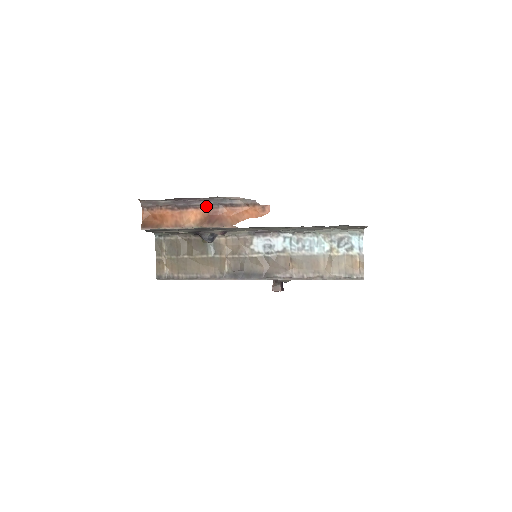
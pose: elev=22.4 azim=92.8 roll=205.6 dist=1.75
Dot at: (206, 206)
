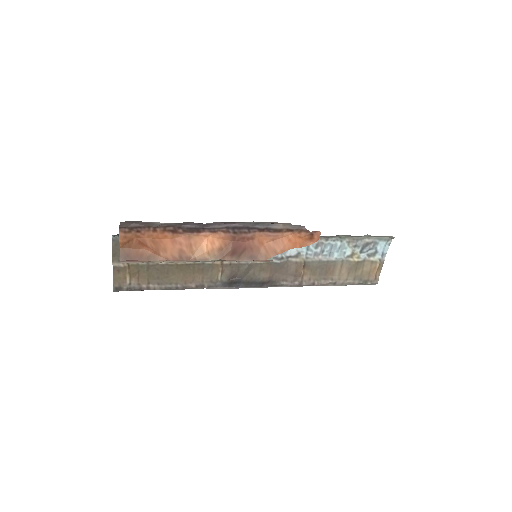
Dot at: (230, 230)
